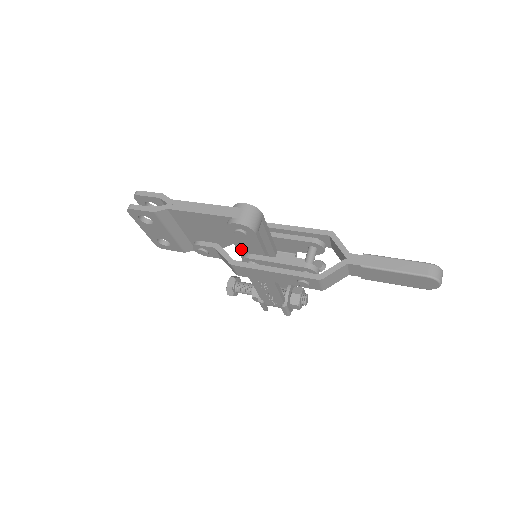
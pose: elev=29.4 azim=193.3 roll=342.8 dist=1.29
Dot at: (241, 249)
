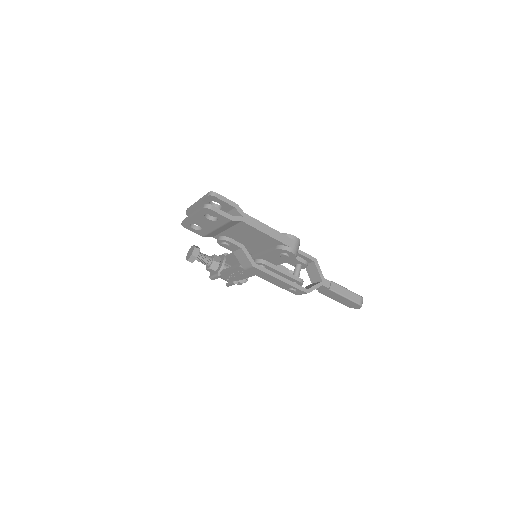
Dot at: (264, 257)
